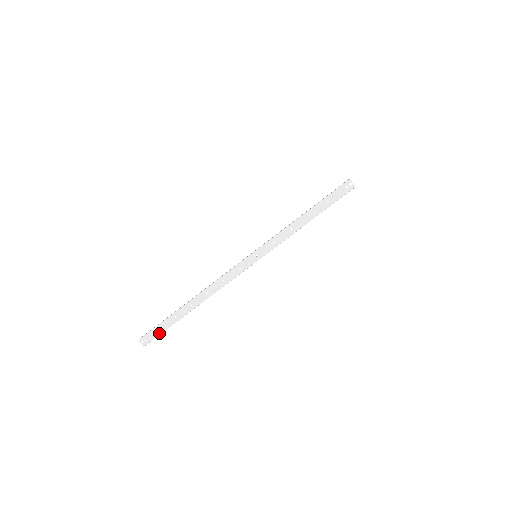
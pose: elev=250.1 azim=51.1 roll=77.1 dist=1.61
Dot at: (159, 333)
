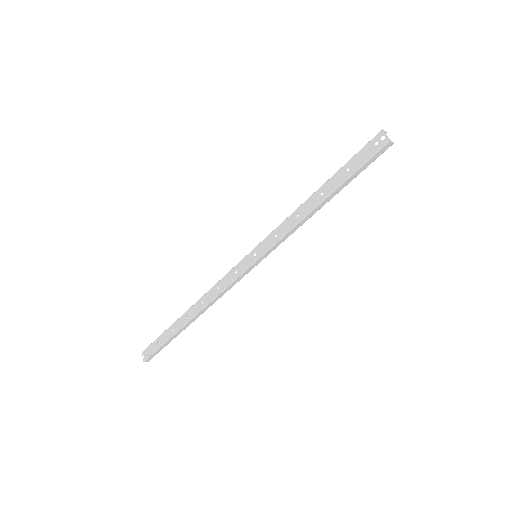
Dot at: (157, 348)
